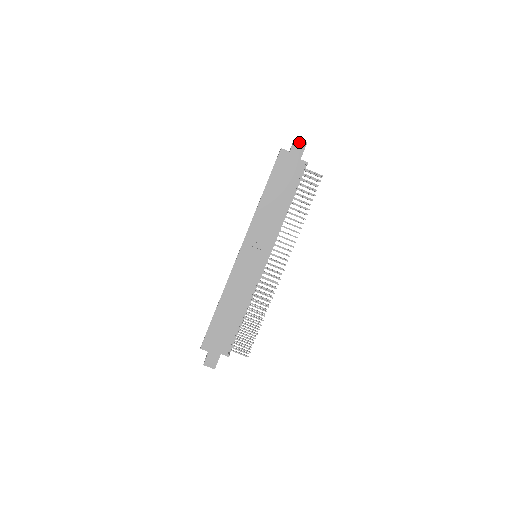
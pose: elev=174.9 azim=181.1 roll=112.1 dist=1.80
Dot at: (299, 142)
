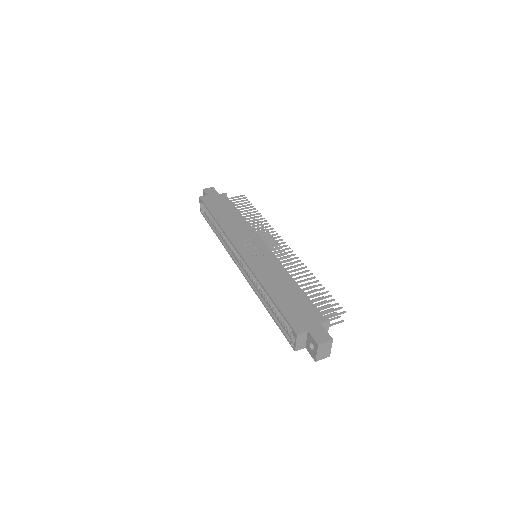
Dot at: (208, 189)
